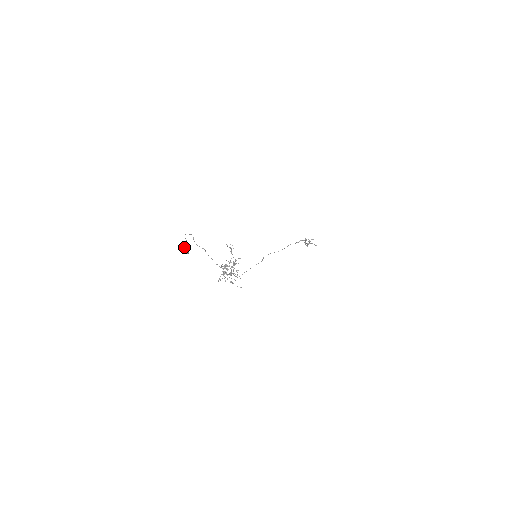
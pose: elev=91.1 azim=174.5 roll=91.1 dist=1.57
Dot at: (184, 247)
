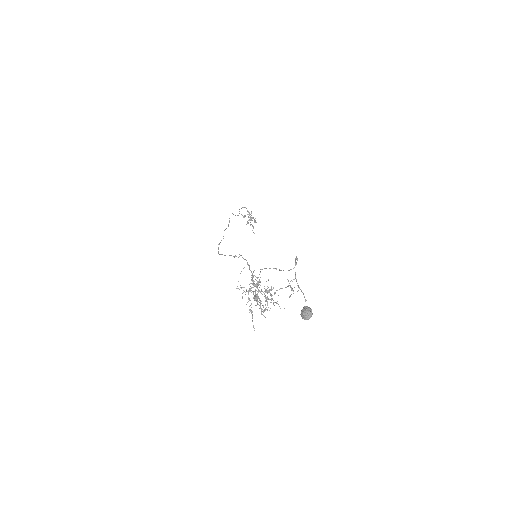
Dot at: (312, 314)
